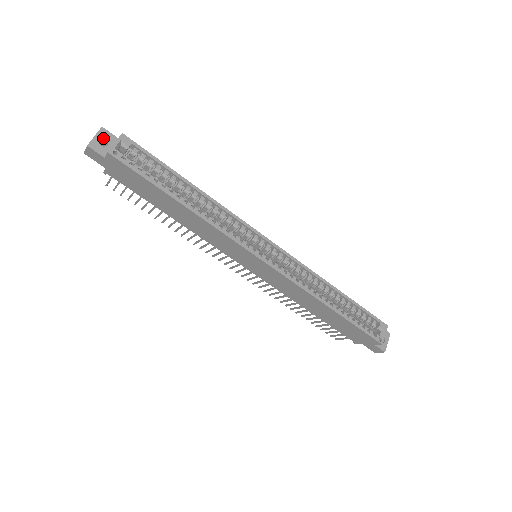
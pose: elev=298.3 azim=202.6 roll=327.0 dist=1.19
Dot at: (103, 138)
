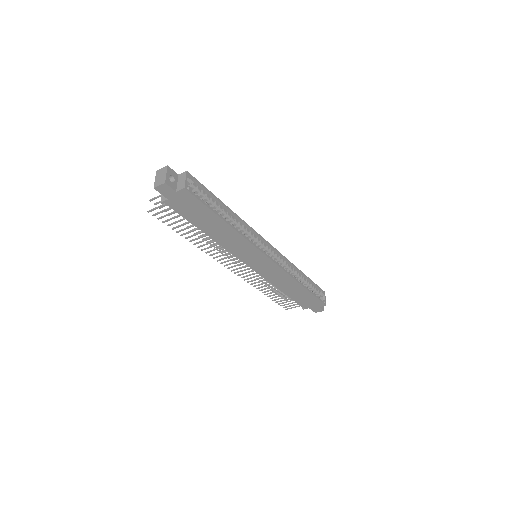
Dot at: (170, 175)
